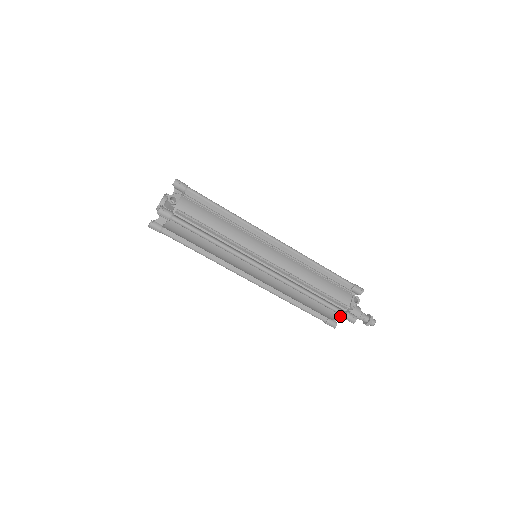
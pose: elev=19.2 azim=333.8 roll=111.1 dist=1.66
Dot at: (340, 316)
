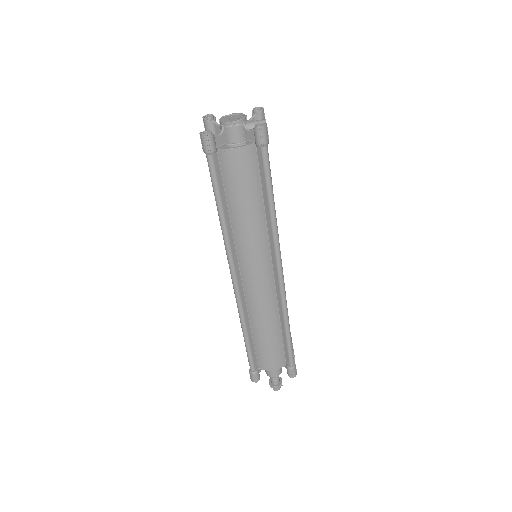
Dot at: (282, 366)
